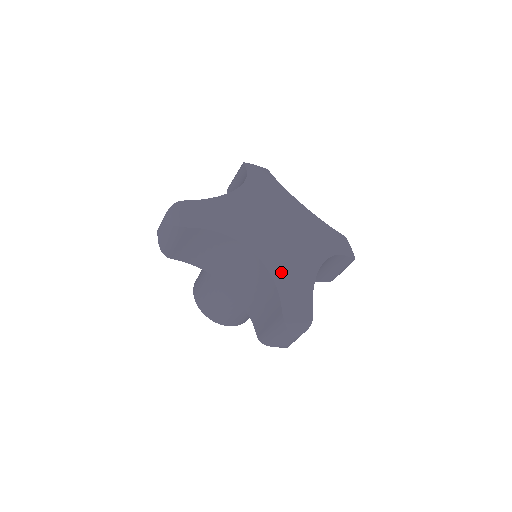
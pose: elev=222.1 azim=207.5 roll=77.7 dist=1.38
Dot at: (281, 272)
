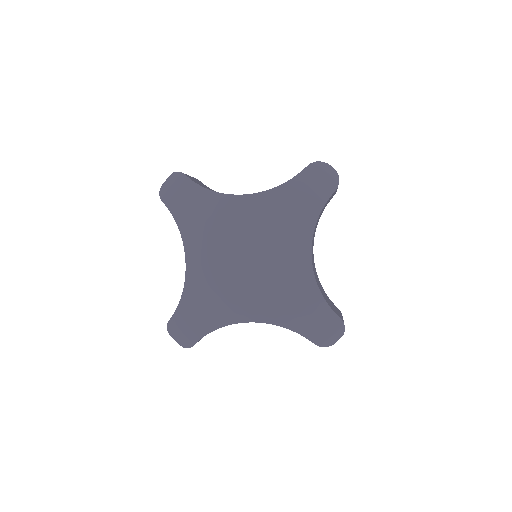
Dot at: (194, 296)
